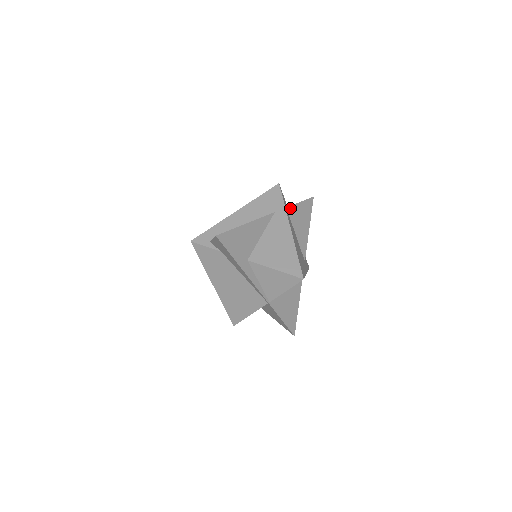
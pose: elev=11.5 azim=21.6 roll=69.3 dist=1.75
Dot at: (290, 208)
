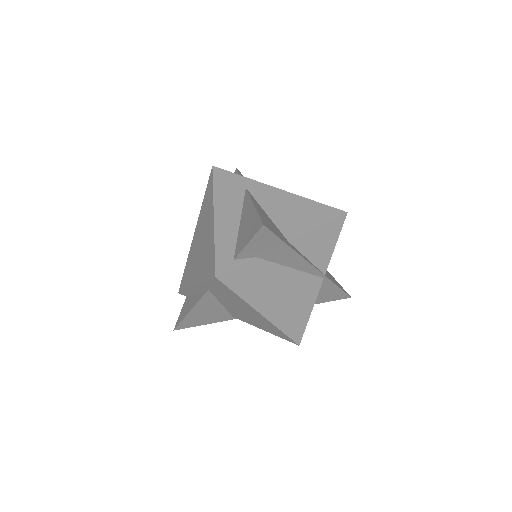
Dot at: occluded
